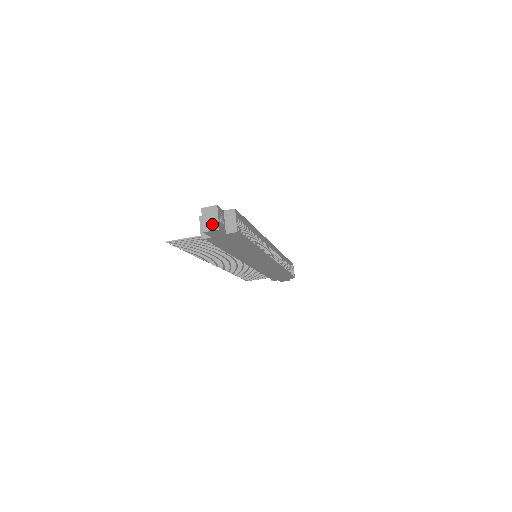
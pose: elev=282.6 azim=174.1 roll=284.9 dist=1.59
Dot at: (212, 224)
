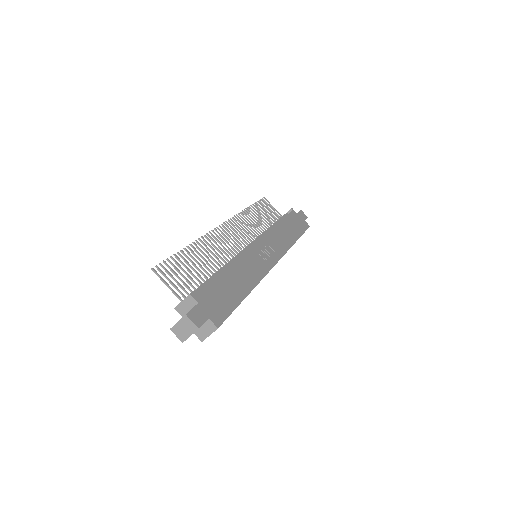
Dot at: (181, 334)
